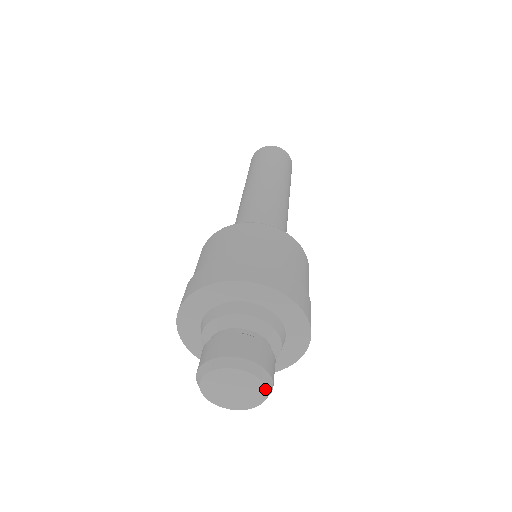
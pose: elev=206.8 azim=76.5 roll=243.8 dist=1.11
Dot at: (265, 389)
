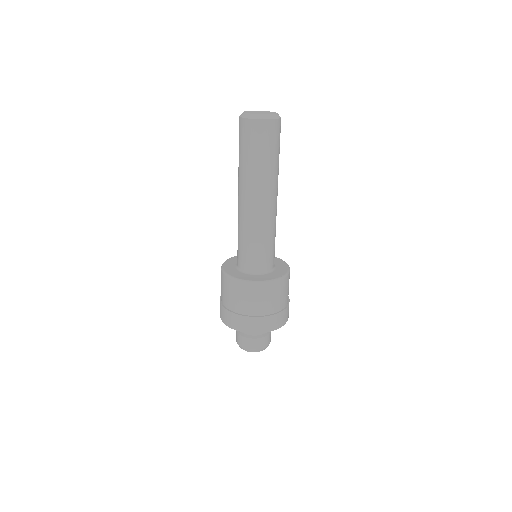
Dot at: occluded
